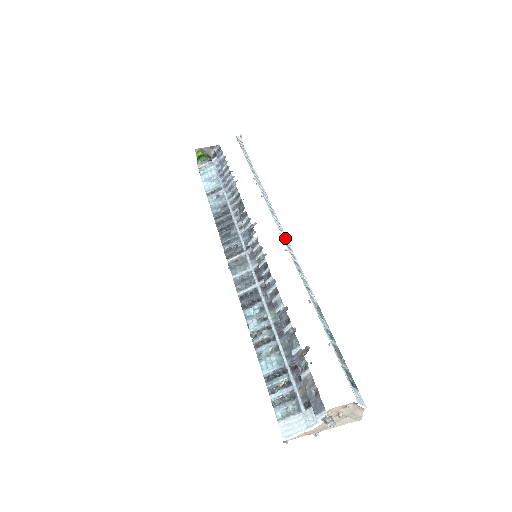
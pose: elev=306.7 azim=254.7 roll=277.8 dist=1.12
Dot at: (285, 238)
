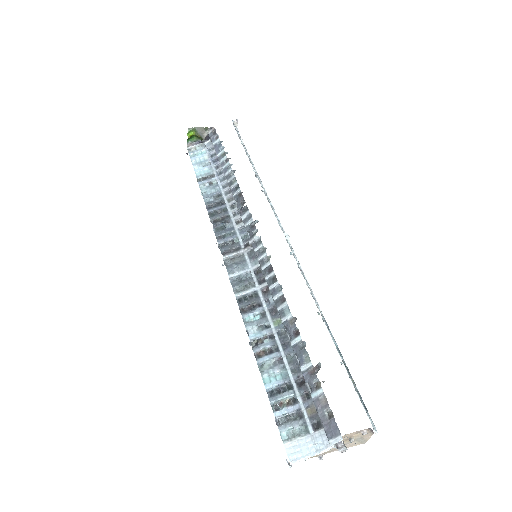
Dot at: (287, 240)
